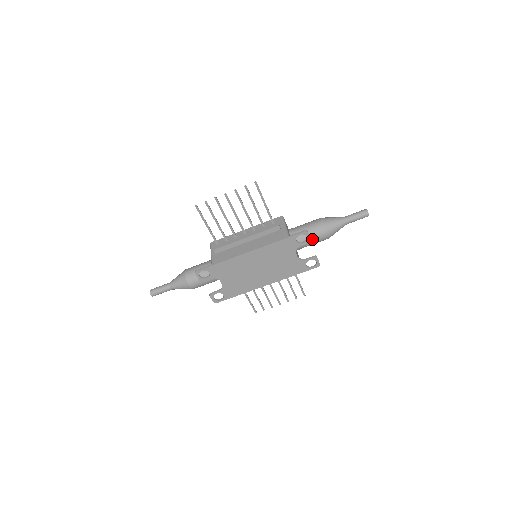
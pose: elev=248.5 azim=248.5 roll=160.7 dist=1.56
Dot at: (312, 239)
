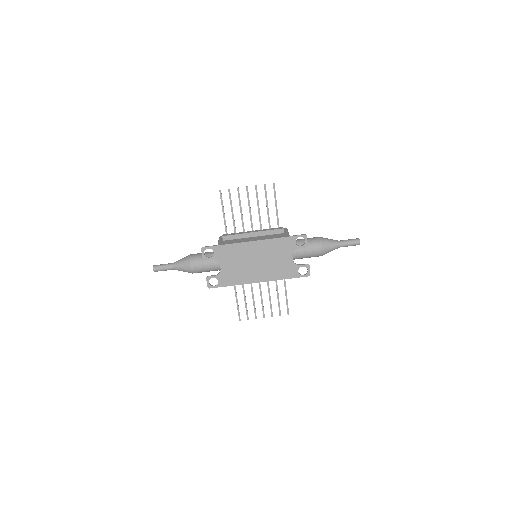
Dot at: (308, 250)
